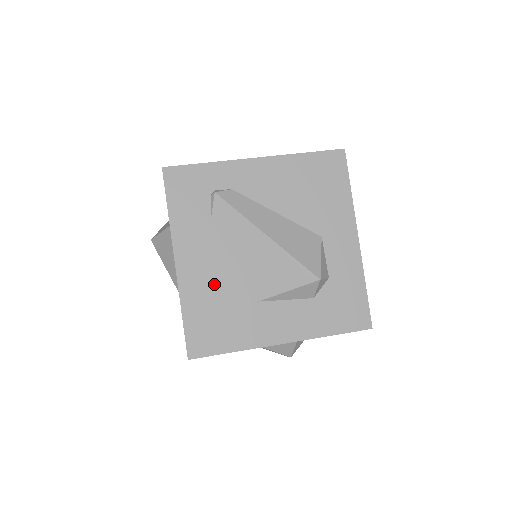
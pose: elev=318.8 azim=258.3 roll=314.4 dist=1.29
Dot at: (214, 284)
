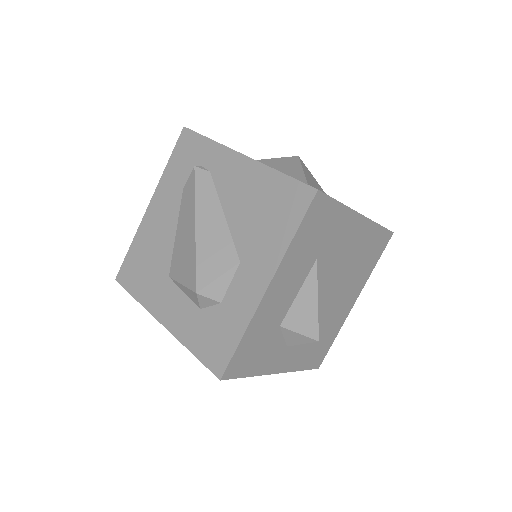
Dot at: (156, 240)
